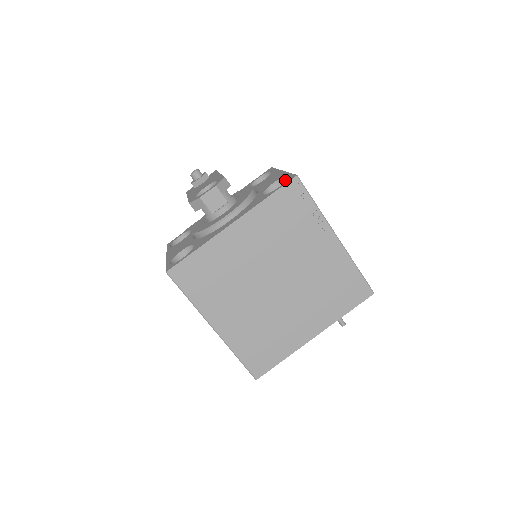
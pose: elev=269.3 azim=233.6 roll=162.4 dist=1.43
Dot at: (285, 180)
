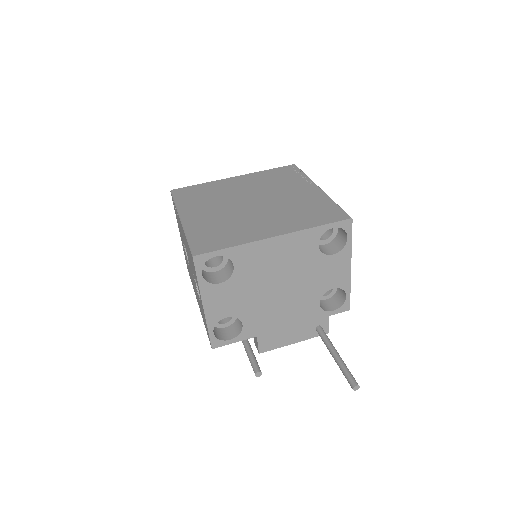
Dot at: occluded
